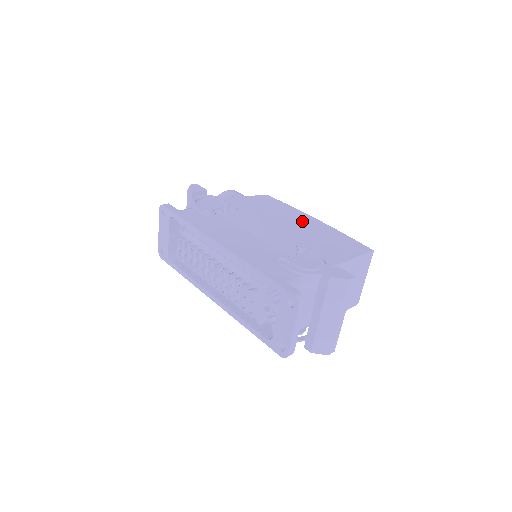
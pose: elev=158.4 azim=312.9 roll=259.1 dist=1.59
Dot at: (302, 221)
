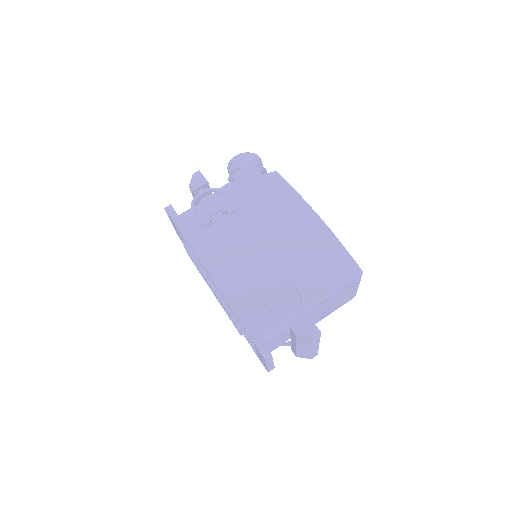
Dot at: (300, 223)
